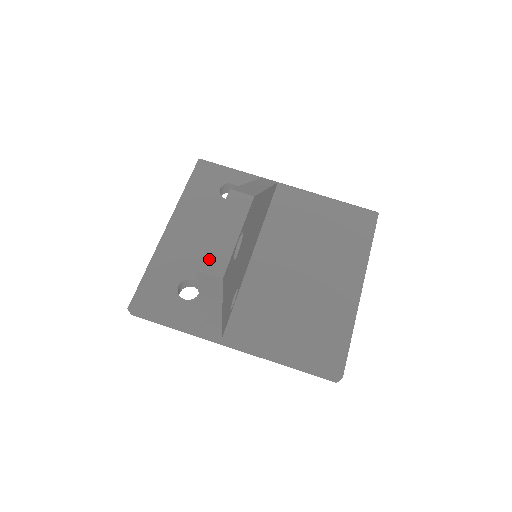
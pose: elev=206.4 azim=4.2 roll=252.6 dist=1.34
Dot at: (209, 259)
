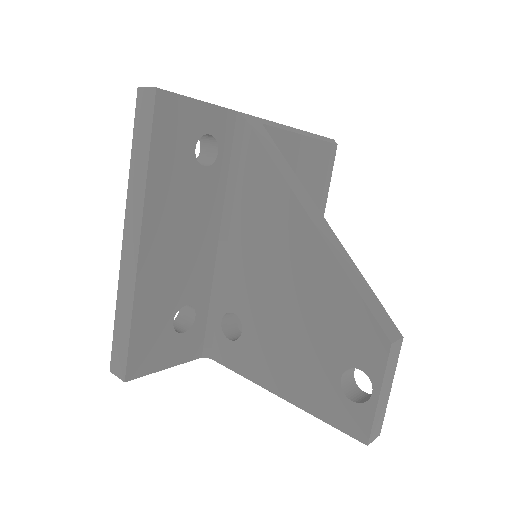
Dot at: (375, 428)
